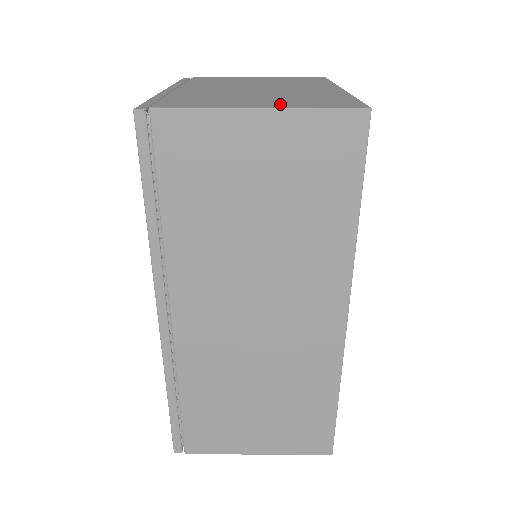
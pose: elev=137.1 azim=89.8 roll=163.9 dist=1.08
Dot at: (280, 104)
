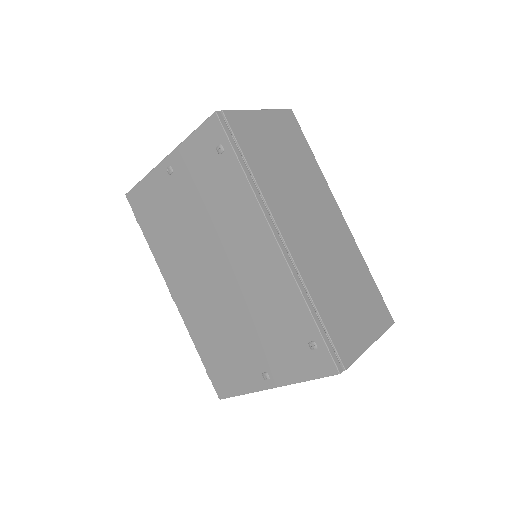
Dot at: occluded
